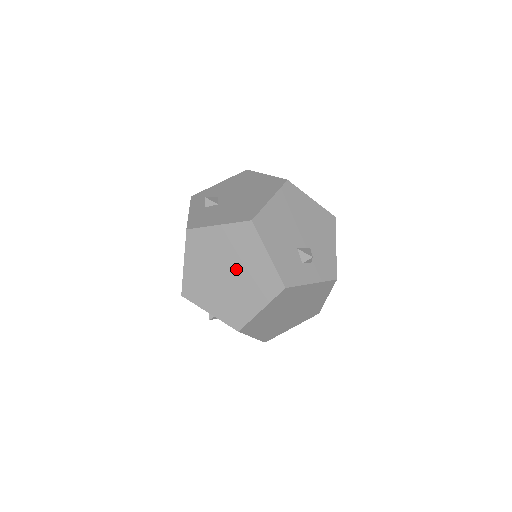
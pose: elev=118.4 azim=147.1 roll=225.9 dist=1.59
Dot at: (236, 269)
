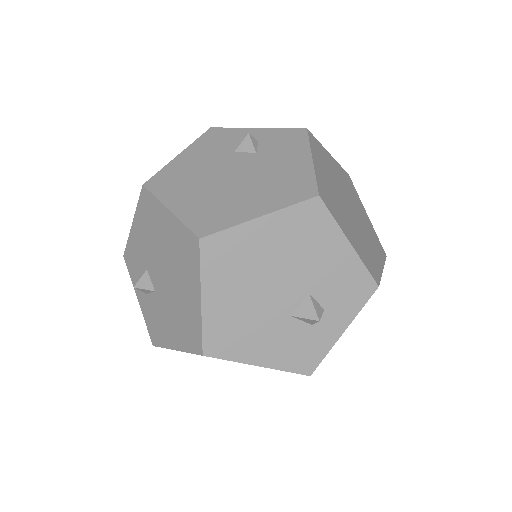
Dot at: occluded
